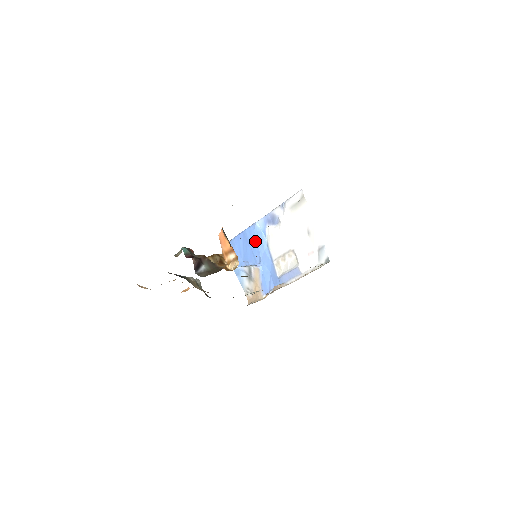
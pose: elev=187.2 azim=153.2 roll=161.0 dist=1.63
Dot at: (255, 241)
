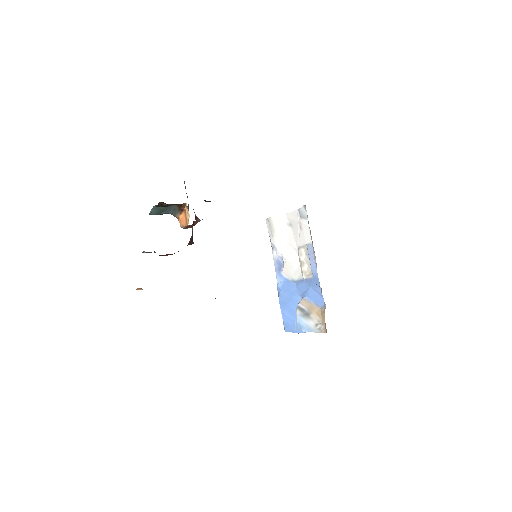
Dot at: (287, 293)
